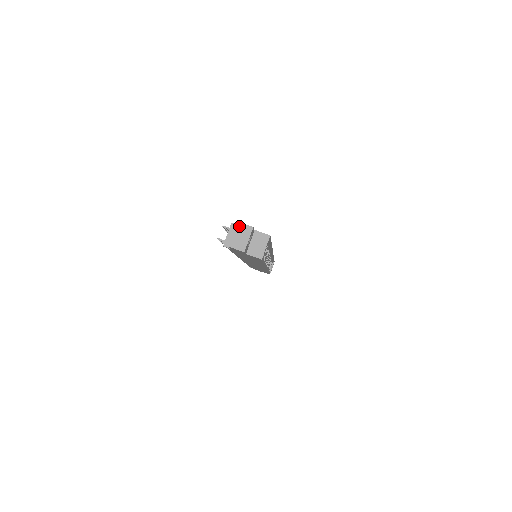
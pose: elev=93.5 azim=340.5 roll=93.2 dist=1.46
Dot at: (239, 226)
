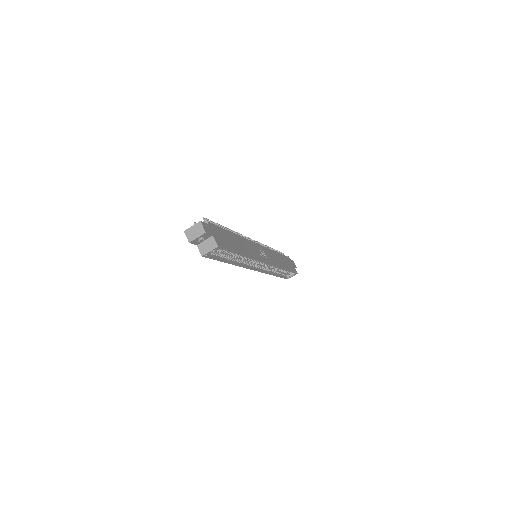
Dot at: (199, 225)
